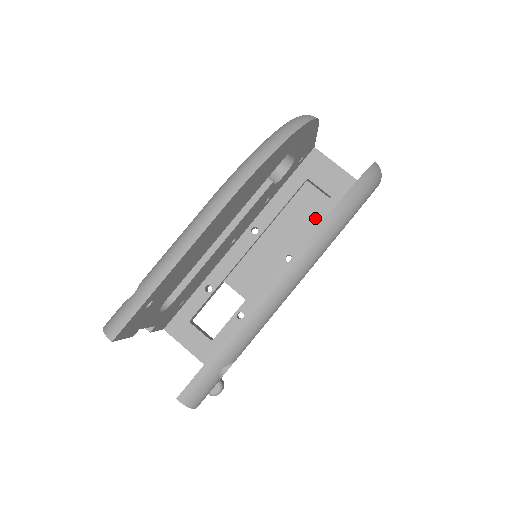
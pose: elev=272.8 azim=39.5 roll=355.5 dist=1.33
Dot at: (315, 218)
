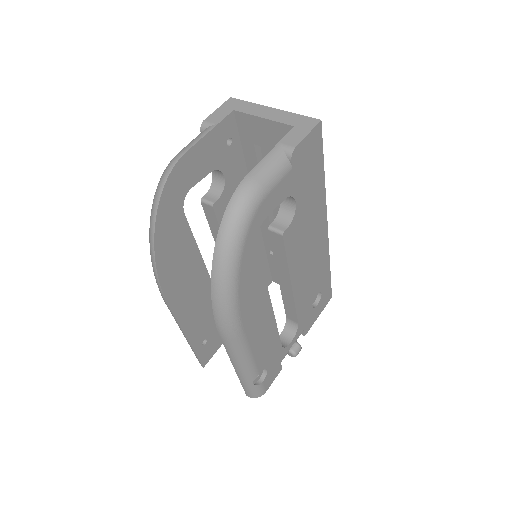
Dot at: occluded
